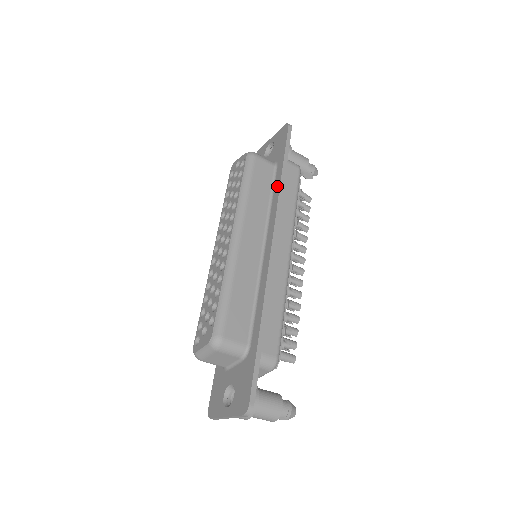
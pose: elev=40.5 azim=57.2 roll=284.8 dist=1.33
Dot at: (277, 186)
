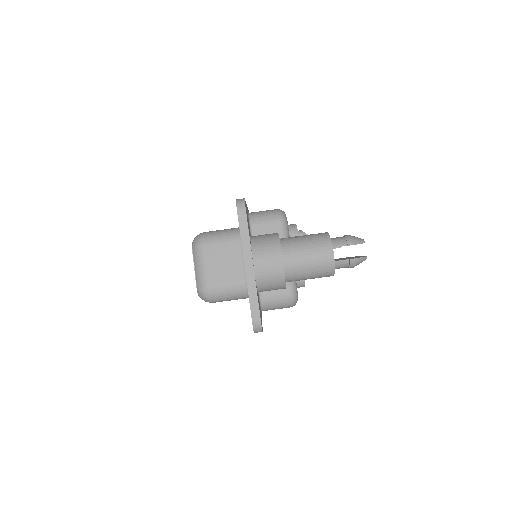
Dot at: occluded
